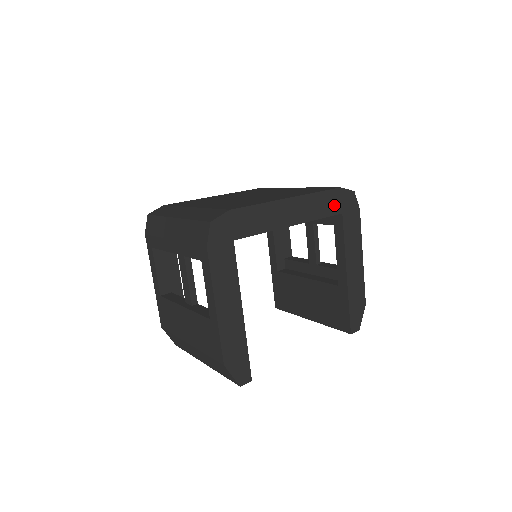
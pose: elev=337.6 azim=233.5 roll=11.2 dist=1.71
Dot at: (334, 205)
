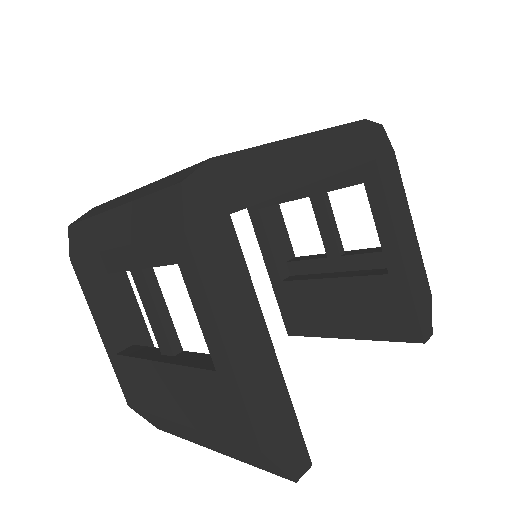
Dot at: (363, 146)
